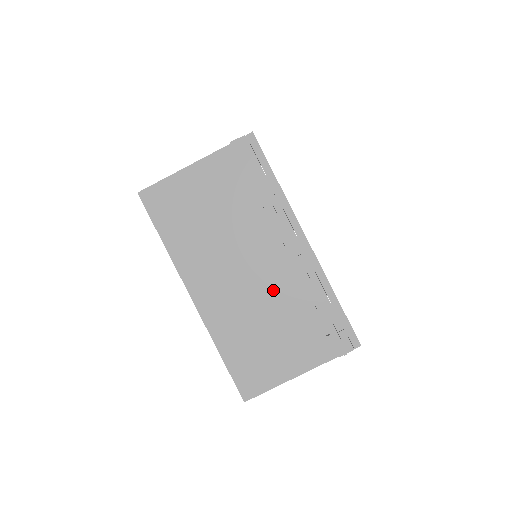
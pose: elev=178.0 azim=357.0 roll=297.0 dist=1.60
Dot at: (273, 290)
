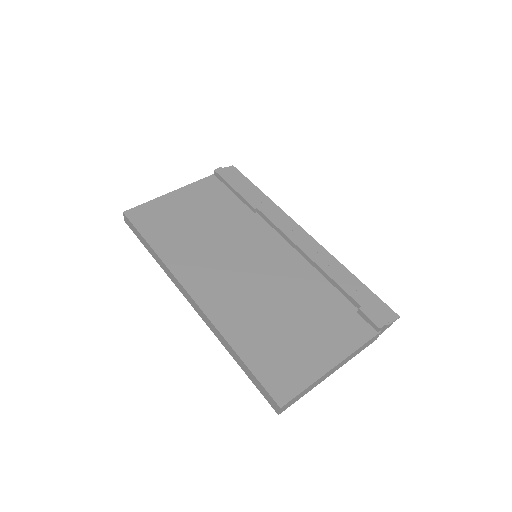
Dot at: (283, 277)
